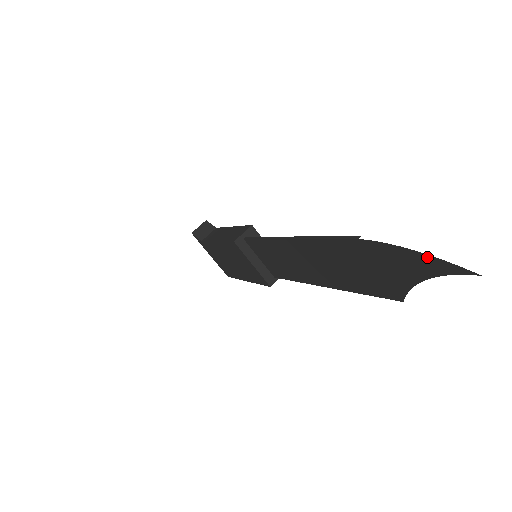
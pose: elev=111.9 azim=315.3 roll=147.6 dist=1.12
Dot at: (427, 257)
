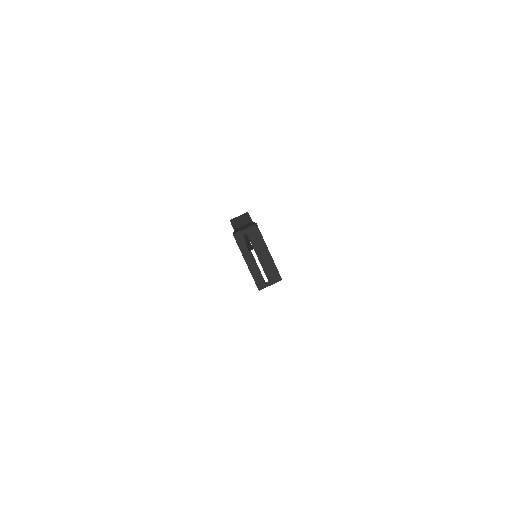
Dot at: occluded
